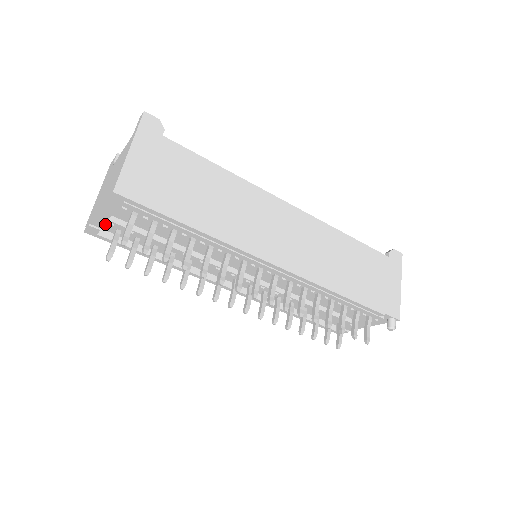
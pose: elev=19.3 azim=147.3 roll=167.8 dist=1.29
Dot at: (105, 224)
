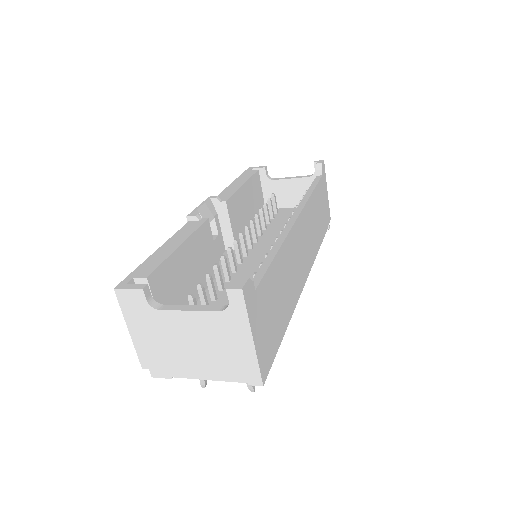
Dot at: occluded
